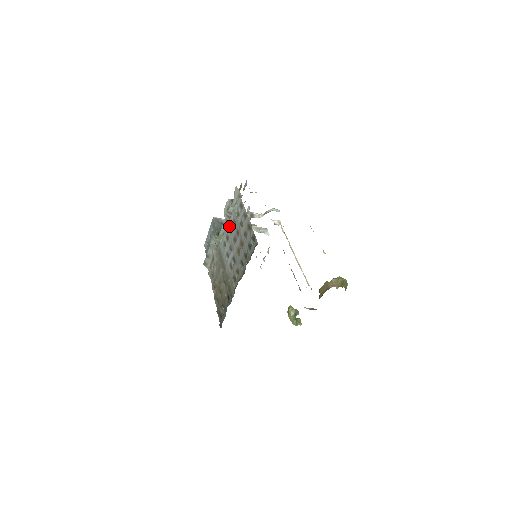
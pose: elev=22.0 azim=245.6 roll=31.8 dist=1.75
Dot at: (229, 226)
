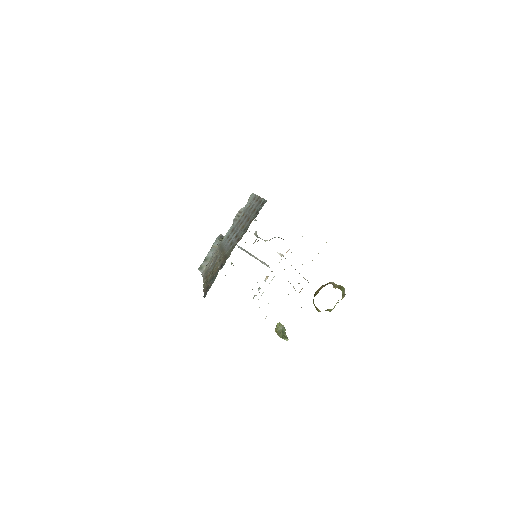
Dot at: (237, 221)
